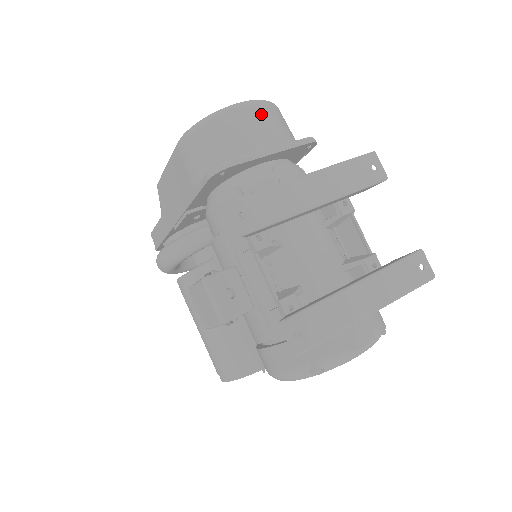
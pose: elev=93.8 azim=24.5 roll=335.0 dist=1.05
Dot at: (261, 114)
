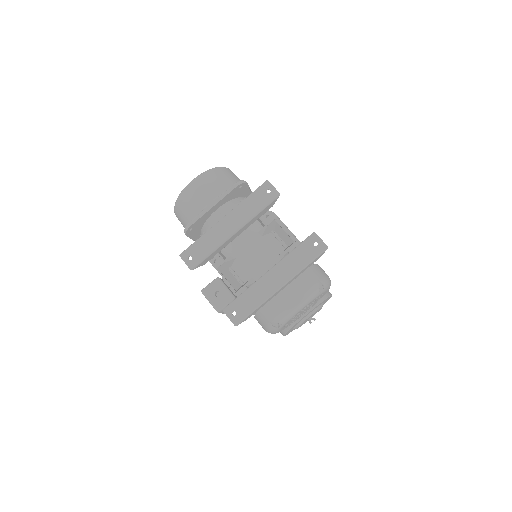
Dot at: (202, 184)
